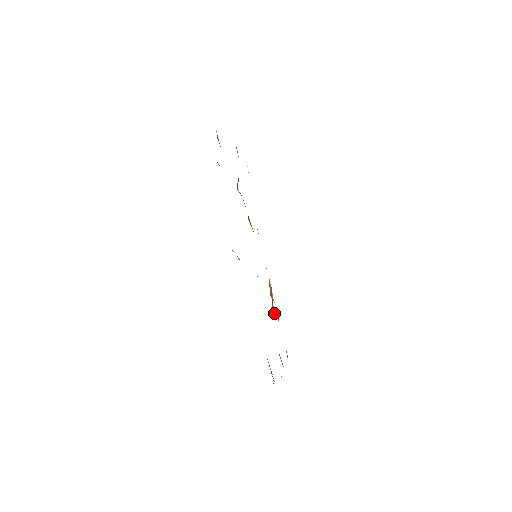
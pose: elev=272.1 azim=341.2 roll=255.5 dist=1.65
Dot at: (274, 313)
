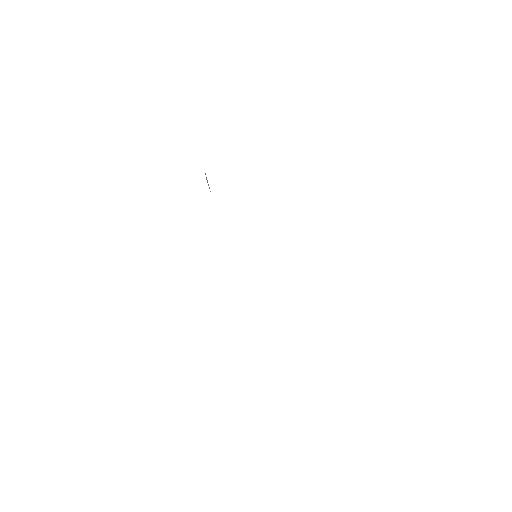
Dot at: occluded
